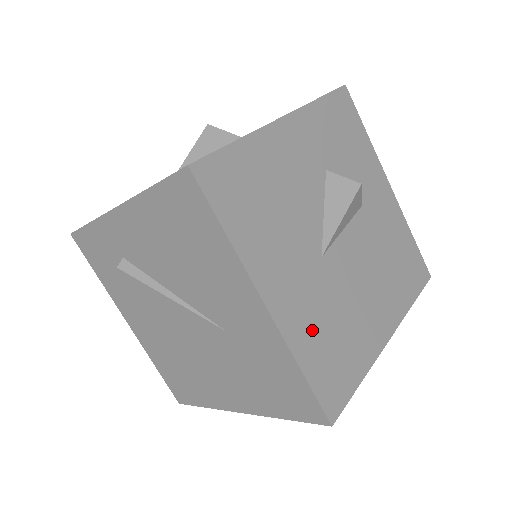
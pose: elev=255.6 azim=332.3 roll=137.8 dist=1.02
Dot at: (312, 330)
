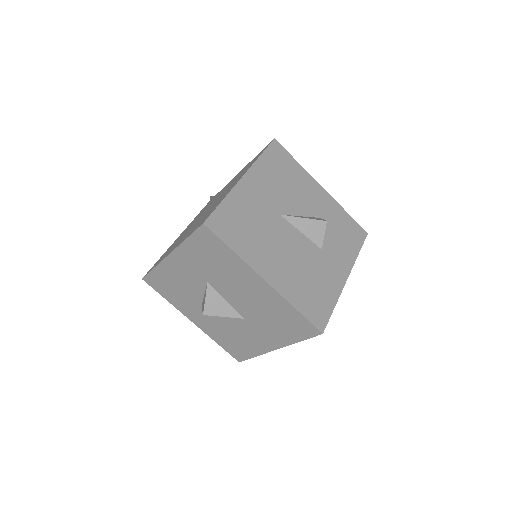
Dot at: (244, 207)
